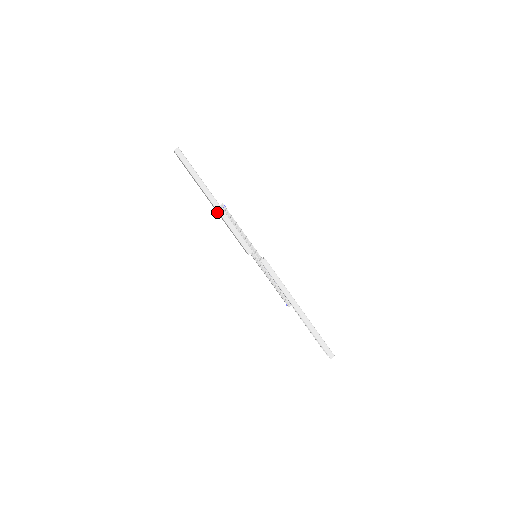
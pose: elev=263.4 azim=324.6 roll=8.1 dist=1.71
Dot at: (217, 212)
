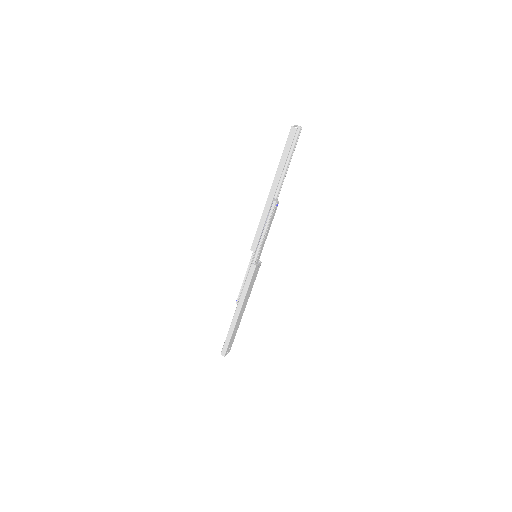
Dot at: occluded
